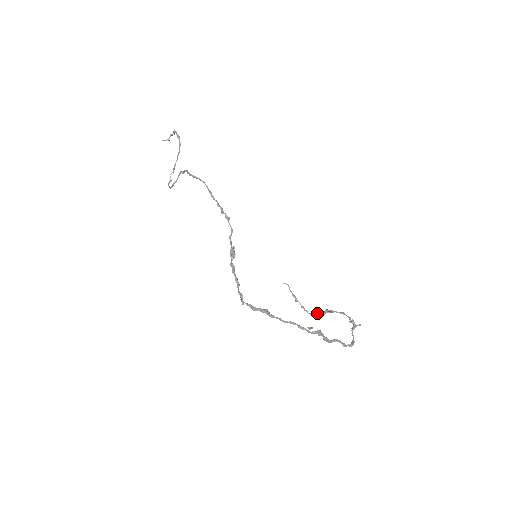
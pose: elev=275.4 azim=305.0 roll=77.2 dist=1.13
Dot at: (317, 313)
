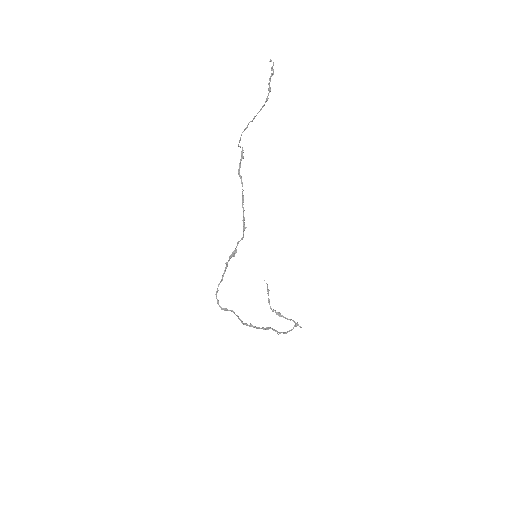
Dot at: (273, 310)
